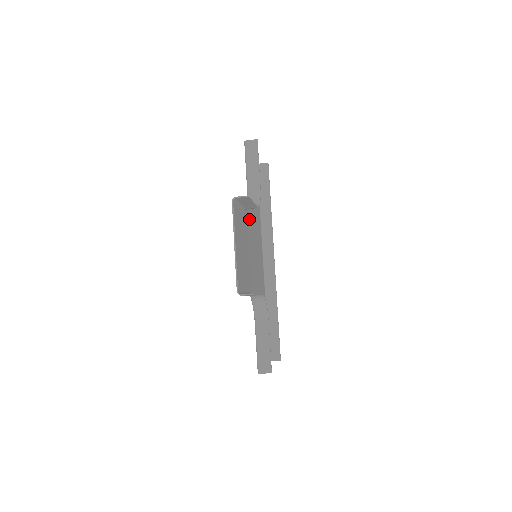
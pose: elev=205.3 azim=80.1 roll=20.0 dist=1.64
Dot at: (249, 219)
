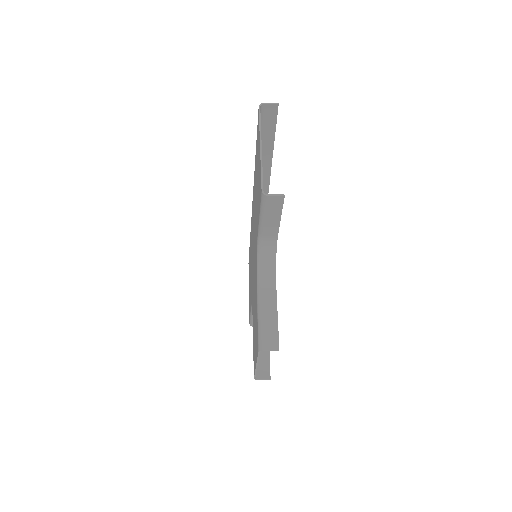
Dot at: occluded
